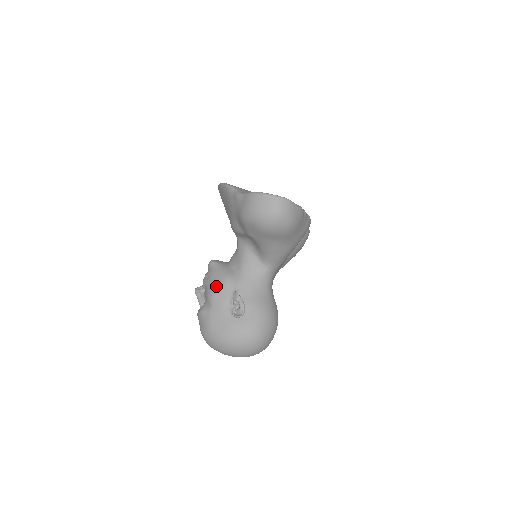
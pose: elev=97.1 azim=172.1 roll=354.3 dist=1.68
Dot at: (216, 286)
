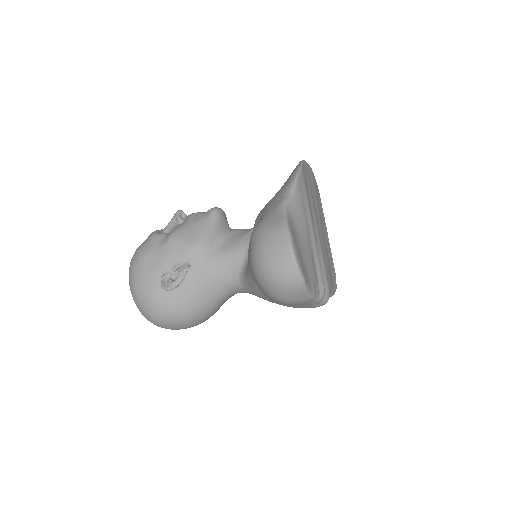
Dot at: (185, 237)
